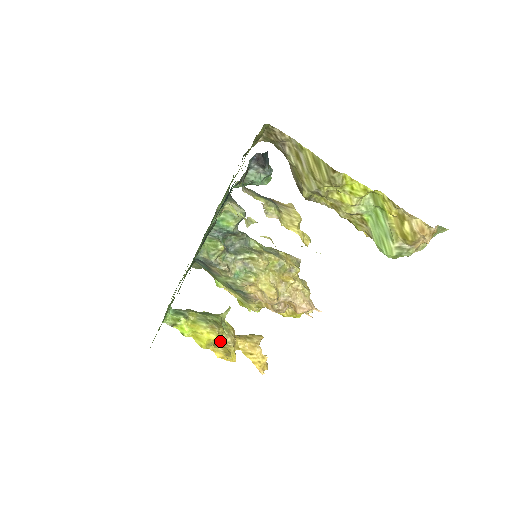
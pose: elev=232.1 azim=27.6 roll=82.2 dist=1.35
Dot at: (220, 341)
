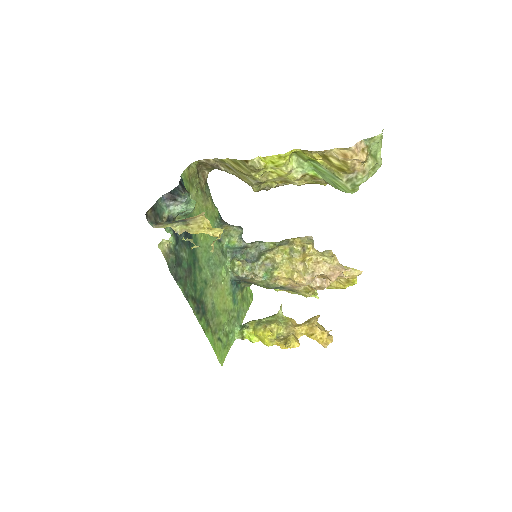
Dot at: (283, 335)
